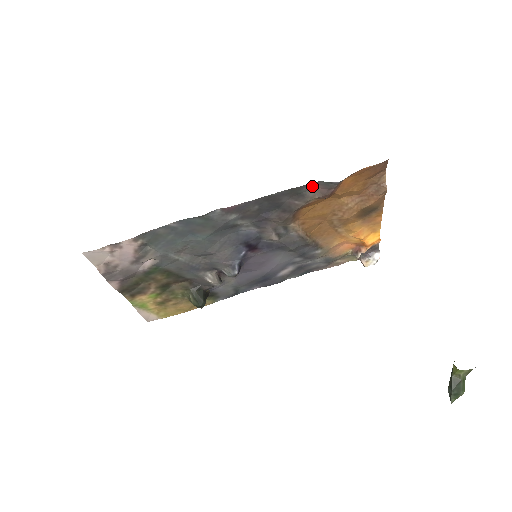
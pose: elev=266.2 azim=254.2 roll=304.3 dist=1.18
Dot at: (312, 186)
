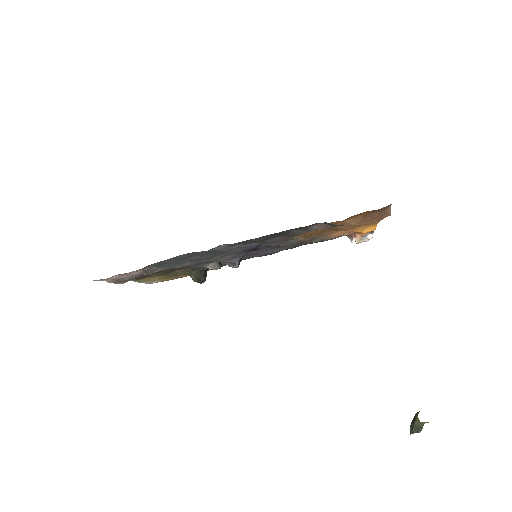
Dot at: (317, 223)
